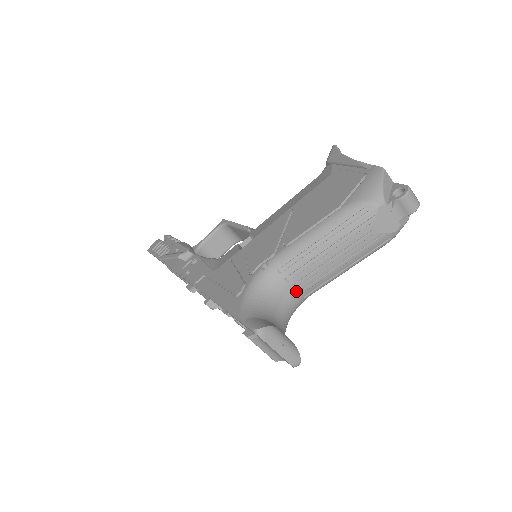
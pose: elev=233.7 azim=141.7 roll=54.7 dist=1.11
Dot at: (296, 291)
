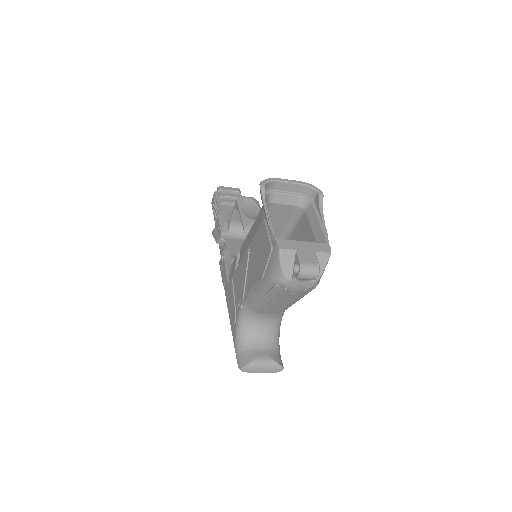
Dot at: (271, 316)
